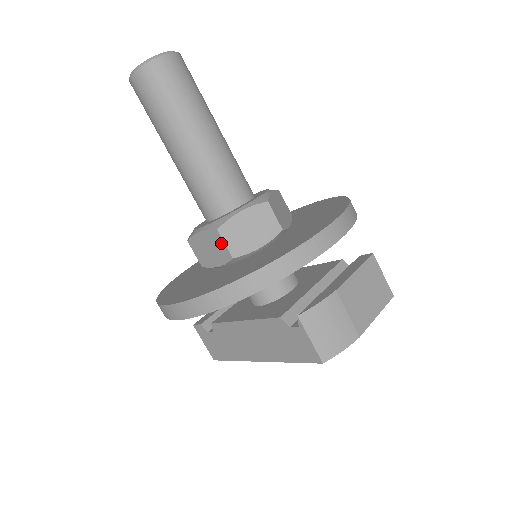
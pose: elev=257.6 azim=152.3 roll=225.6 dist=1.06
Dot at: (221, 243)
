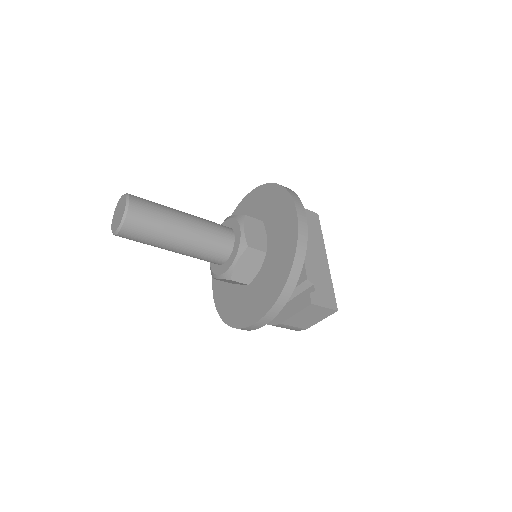
Dot at: occluded
